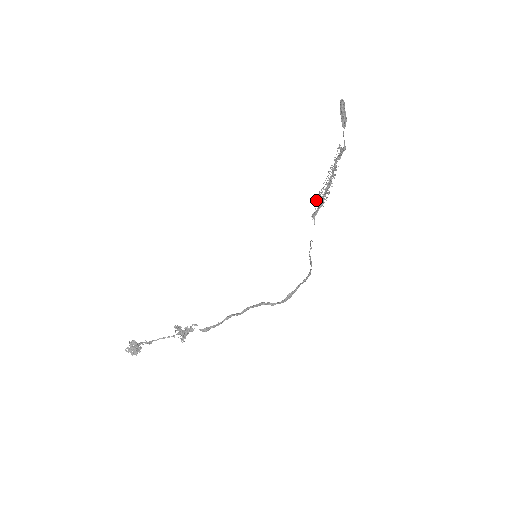
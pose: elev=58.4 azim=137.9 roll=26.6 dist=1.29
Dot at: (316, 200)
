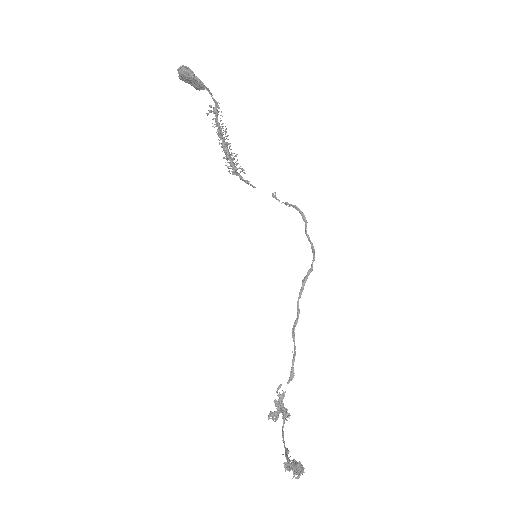
Dot at: (236, 169)
